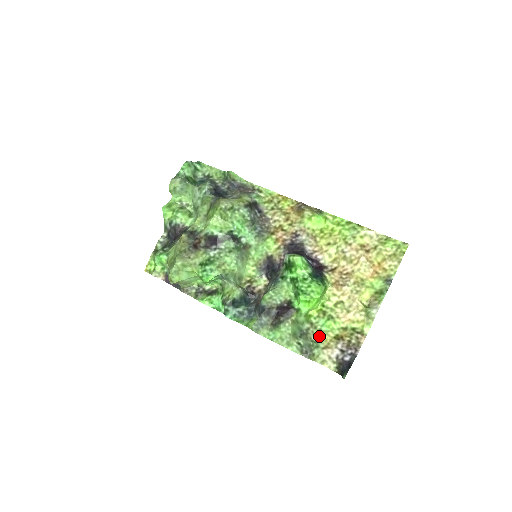
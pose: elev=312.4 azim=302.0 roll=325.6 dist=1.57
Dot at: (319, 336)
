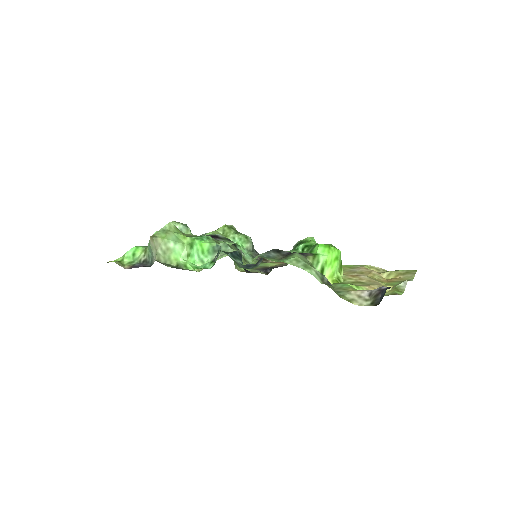
Dot at: (340, 289)
